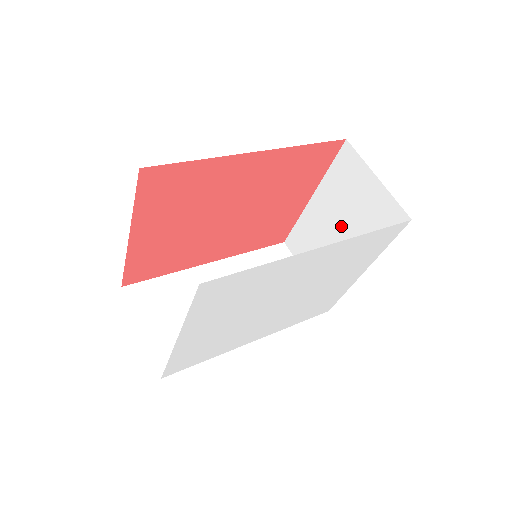
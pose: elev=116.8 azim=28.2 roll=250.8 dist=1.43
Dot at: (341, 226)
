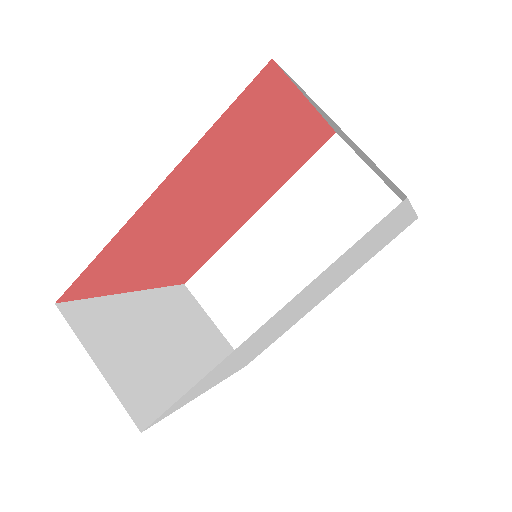
Dot at: occluded
